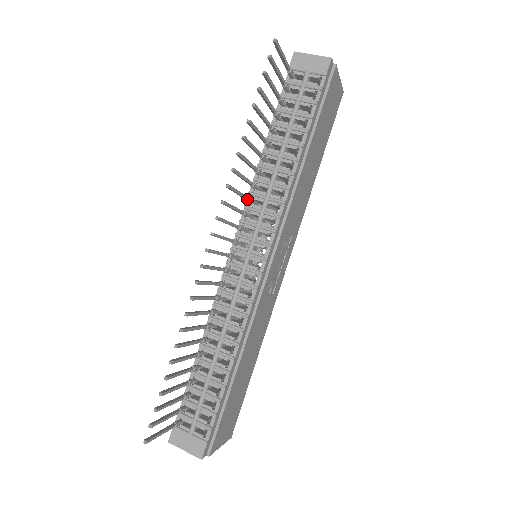
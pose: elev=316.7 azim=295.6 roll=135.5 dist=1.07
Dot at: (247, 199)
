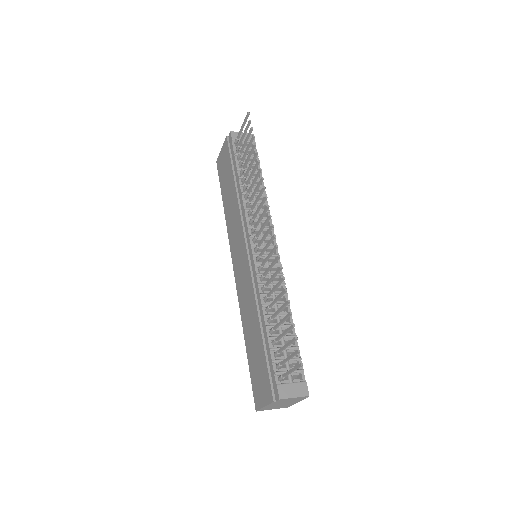
Dot at: occluded
